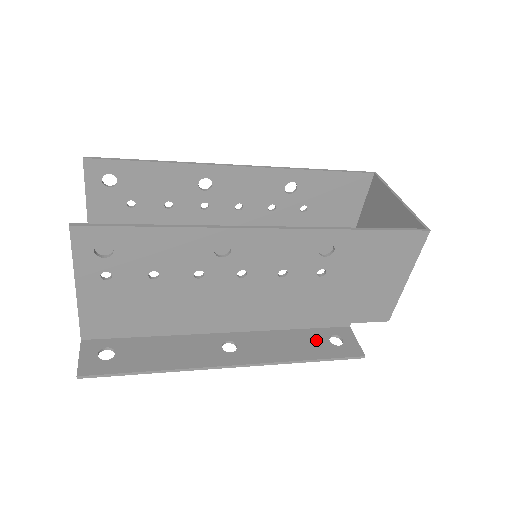
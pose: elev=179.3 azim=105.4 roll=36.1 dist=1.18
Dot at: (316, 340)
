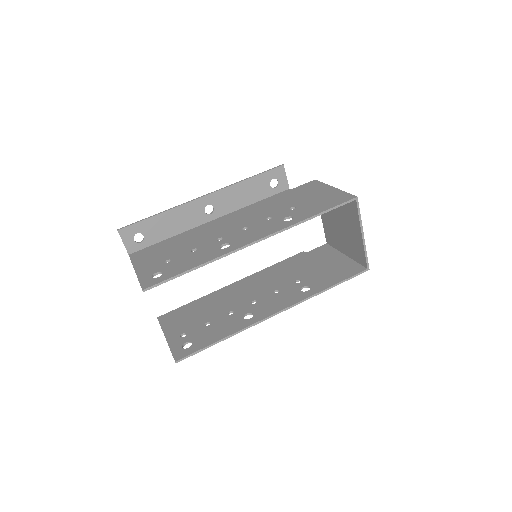
Dot at: occluded
